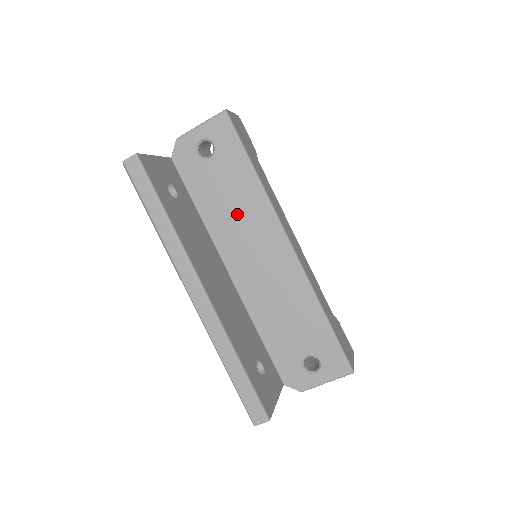
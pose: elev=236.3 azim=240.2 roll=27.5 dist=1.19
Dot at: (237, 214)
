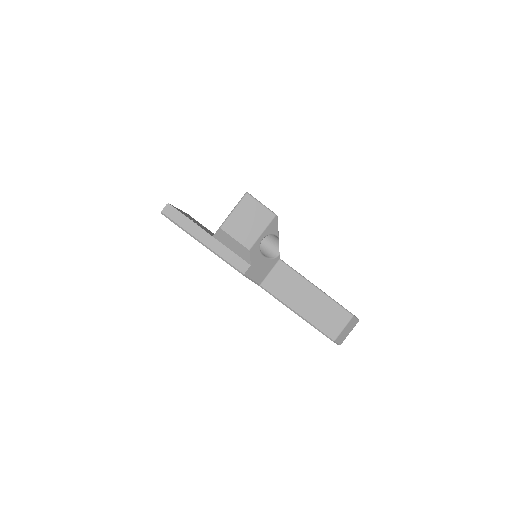
Dot at: occluded
